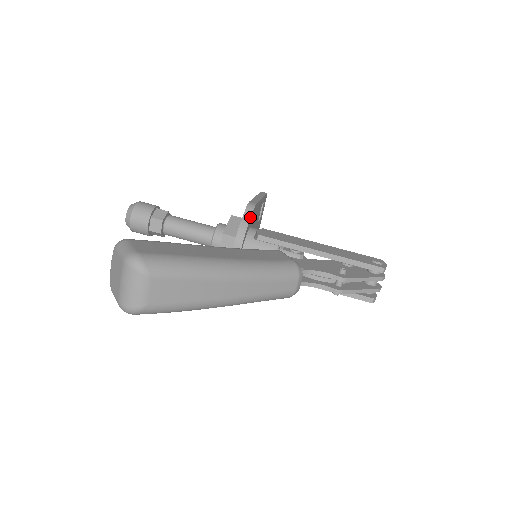
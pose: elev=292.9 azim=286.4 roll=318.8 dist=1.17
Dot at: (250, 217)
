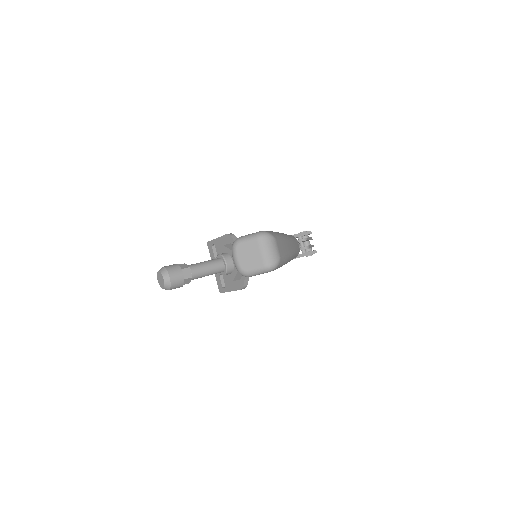
Dot at: occluded
